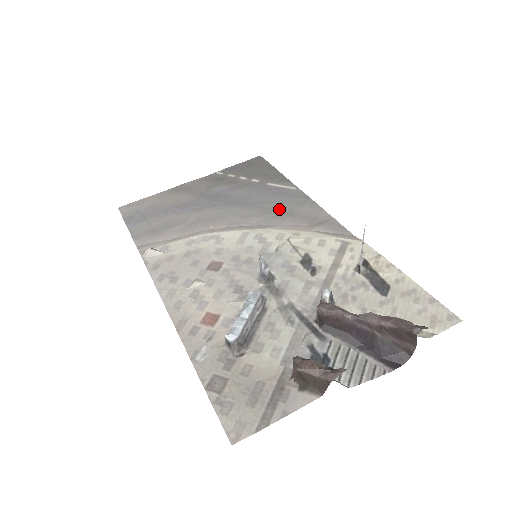
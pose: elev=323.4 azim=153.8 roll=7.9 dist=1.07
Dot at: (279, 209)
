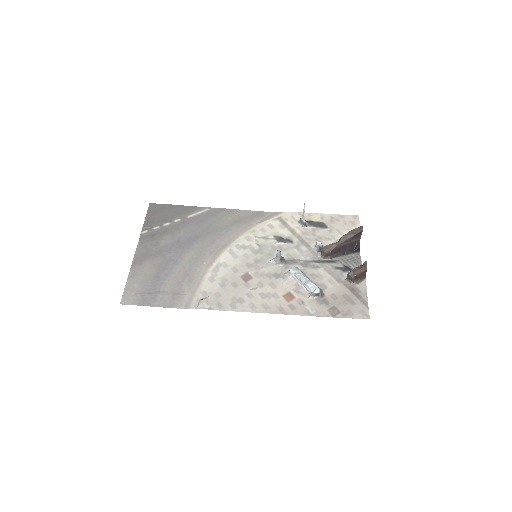
Dot at: (221, 226)
